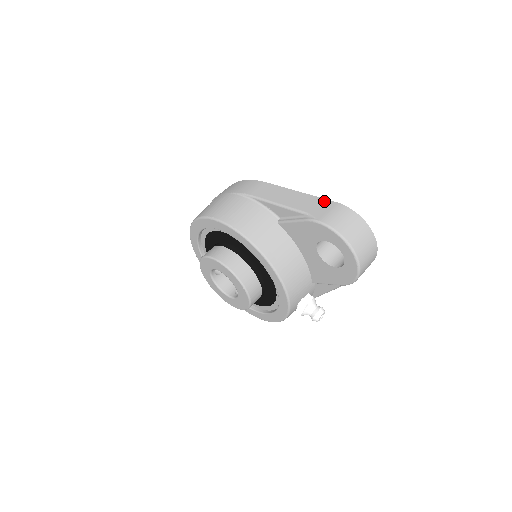
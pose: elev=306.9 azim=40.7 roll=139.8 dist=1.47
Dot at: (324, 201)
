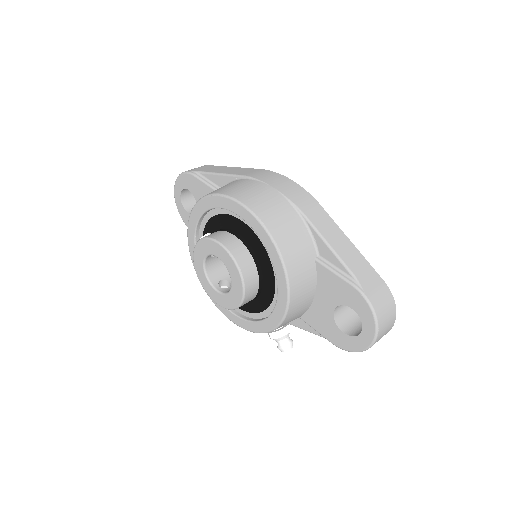
Dot at: (373, 271)
